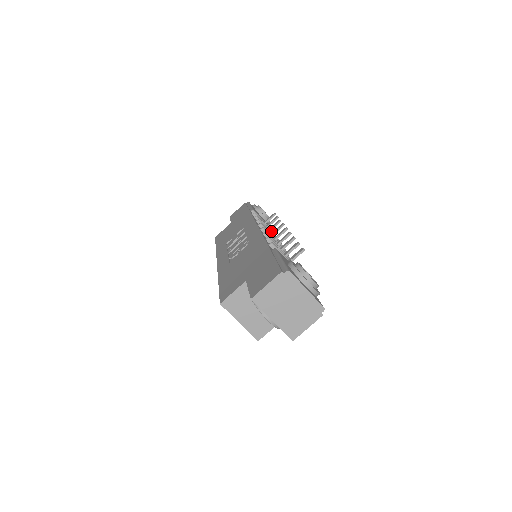
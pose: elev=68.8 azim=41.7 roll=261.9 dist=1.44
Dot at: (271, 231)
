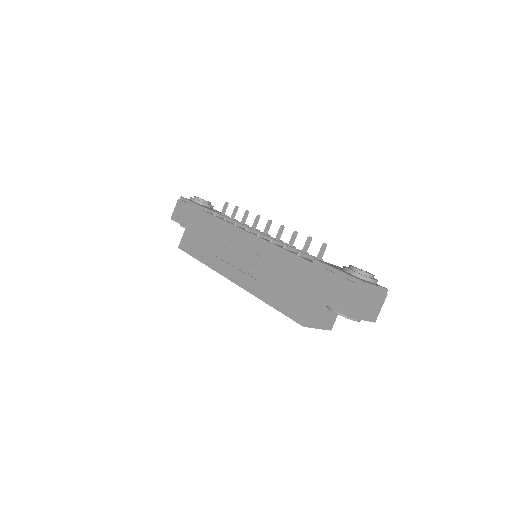
Dot at: (240, 222)
